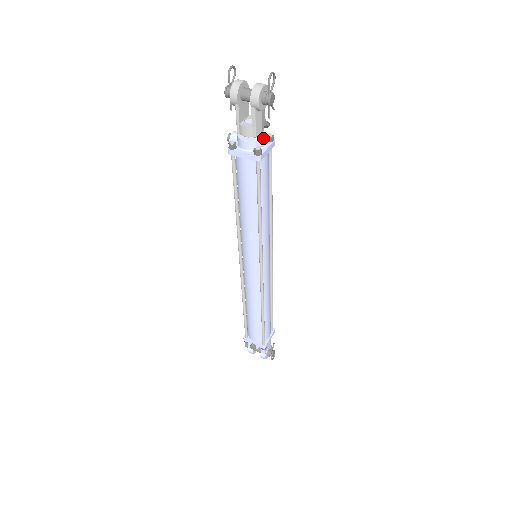
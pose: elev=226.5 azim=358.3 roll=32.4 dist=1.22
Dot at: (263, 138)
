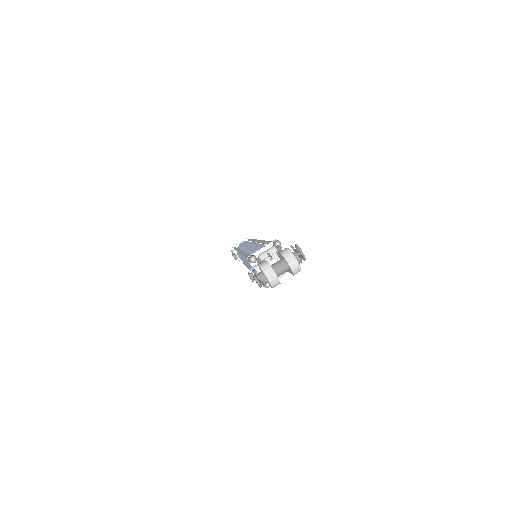
Dot at: occluded
